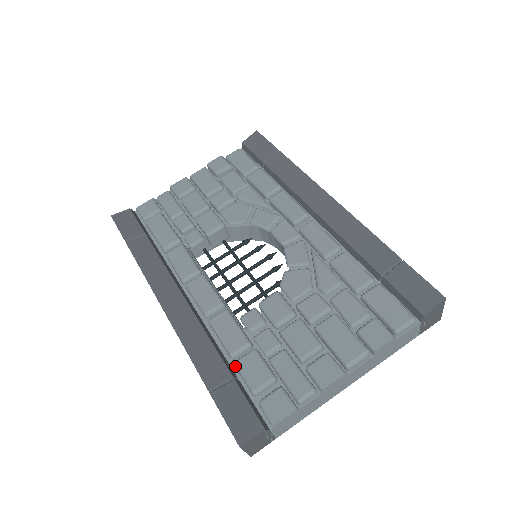
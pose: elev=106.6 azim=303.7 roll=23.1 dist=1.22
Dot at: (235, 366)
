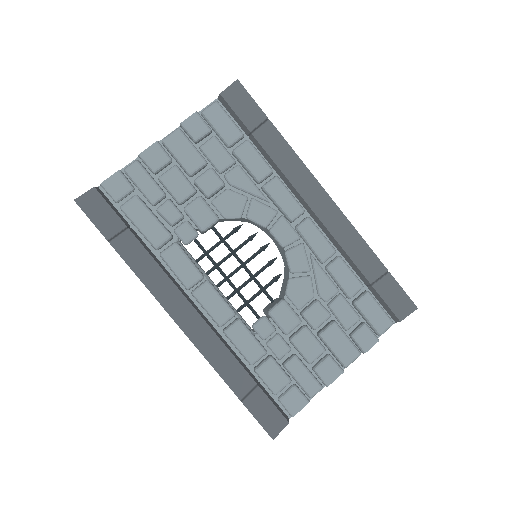
Dot at: (256, 373)
